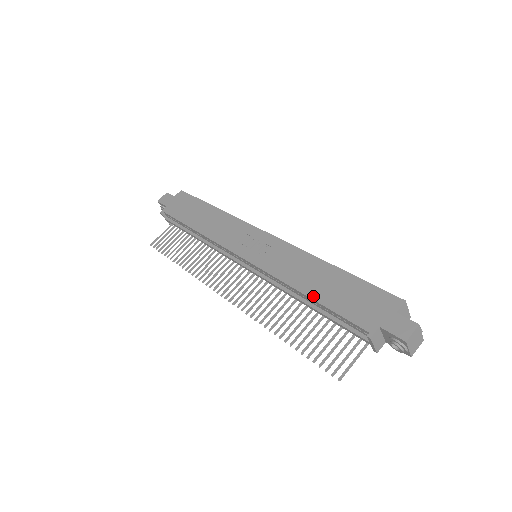
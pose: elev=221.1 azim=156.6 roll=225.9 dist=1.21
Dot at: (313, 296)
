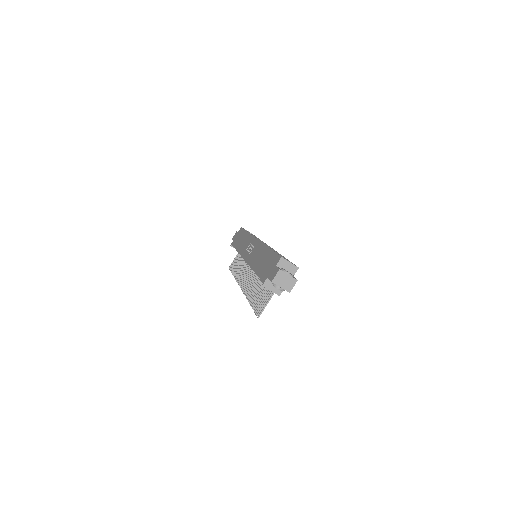
Dot at: (255, 270)
